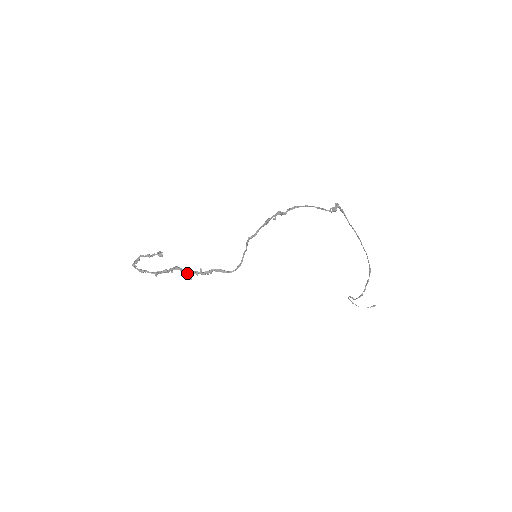
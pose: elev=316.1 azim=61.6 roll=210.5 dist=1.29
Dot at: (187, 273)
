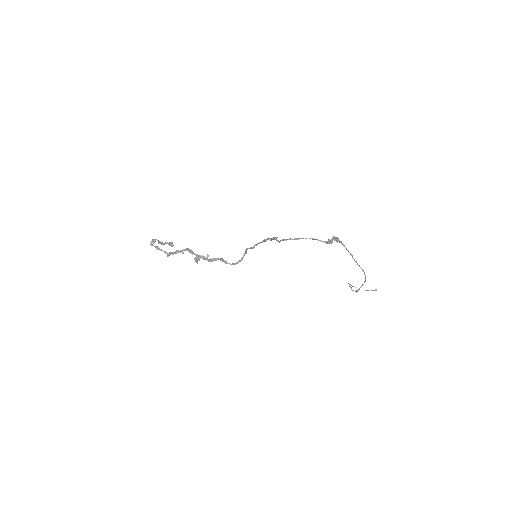
Dot at: occluded
